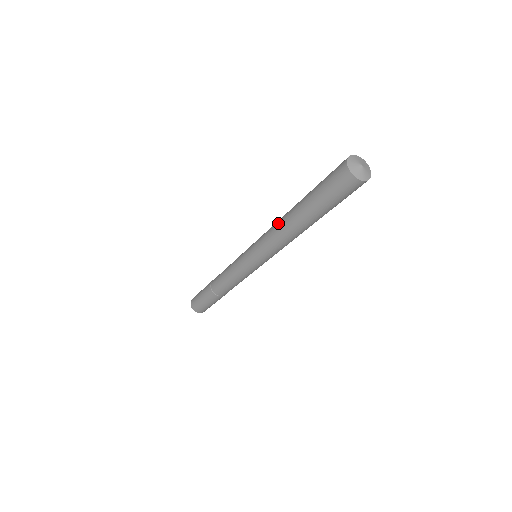
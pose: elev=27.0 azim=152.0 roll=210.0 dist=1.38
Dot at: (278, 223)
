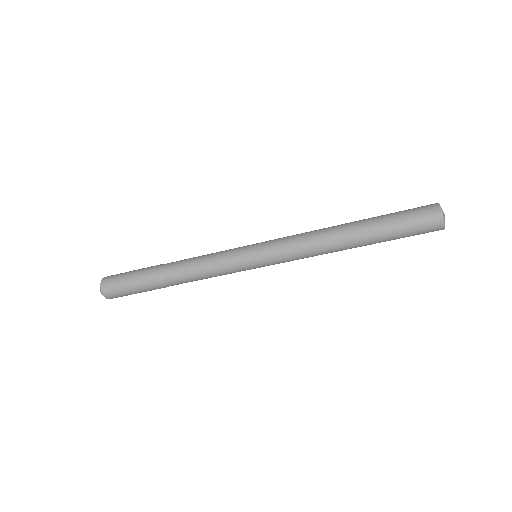
Dot at: (322, 233)
